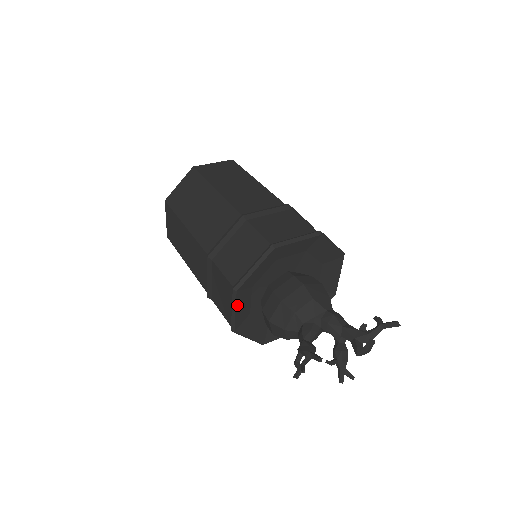
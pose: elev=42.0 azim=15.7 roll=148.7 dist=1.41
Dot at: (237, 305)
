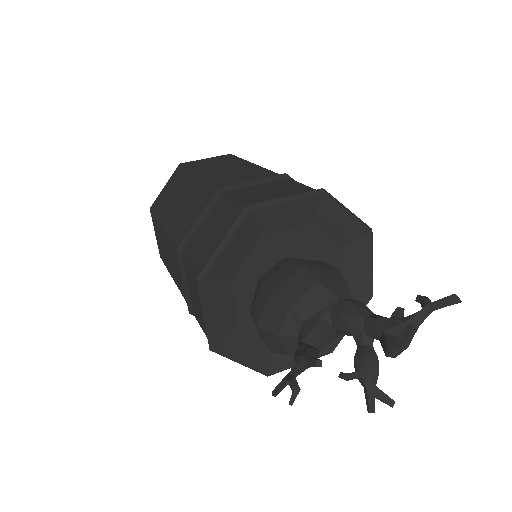
Dot at: (209, 305)
